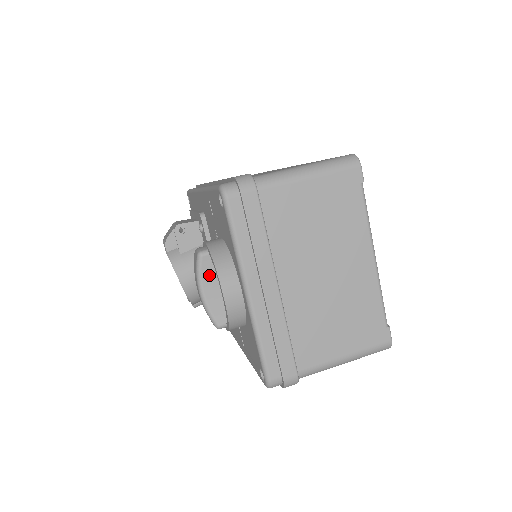
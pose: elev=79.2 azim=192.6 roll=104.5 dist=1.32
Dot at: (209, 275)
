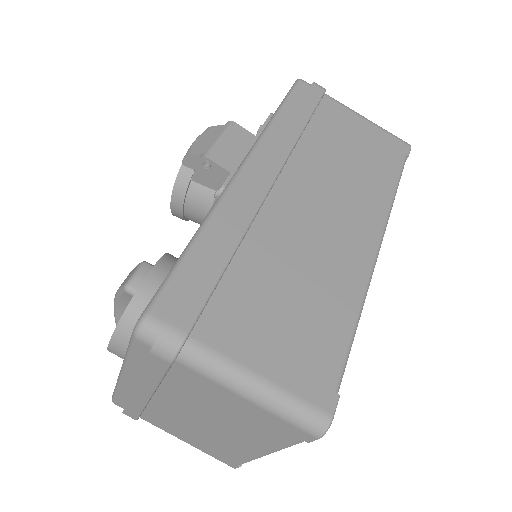
Dot at: (128, 302)
